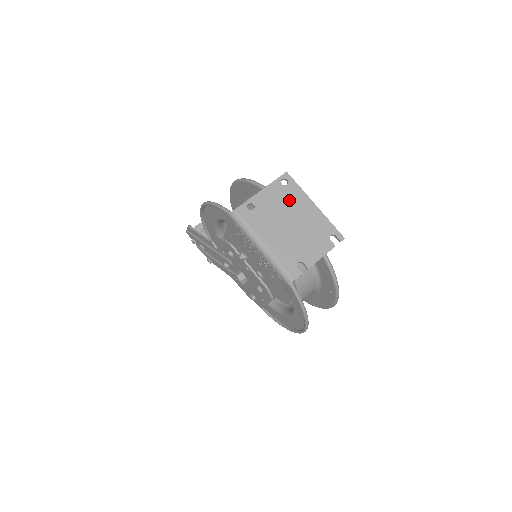
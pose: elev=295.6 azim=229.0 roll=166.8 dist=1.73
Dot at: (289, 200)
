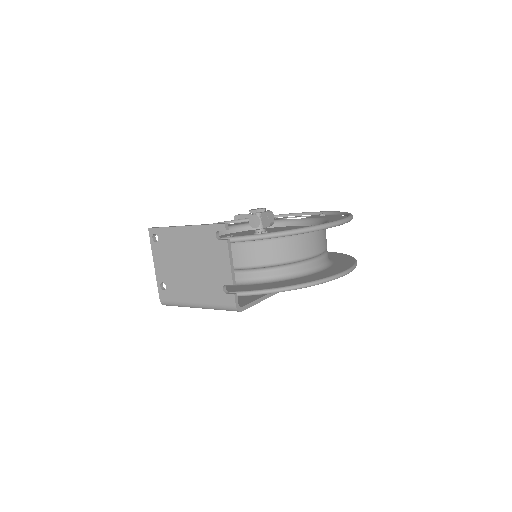
Dot at: (170, 248)
